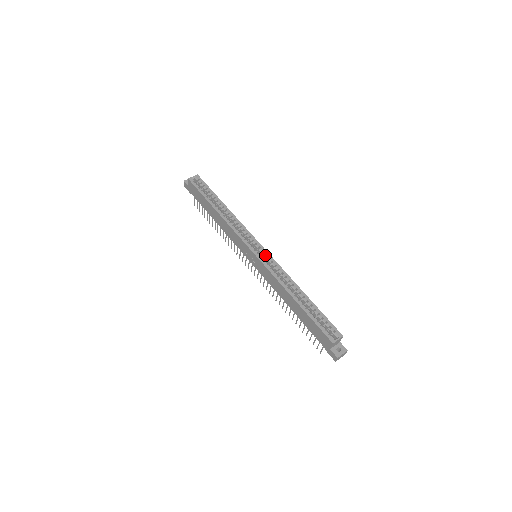
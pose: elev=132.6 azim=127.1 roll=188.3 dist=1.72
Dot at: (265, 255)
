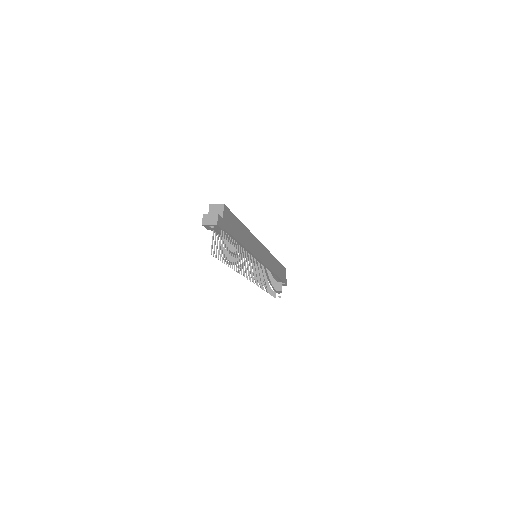
Dot at: occluded
